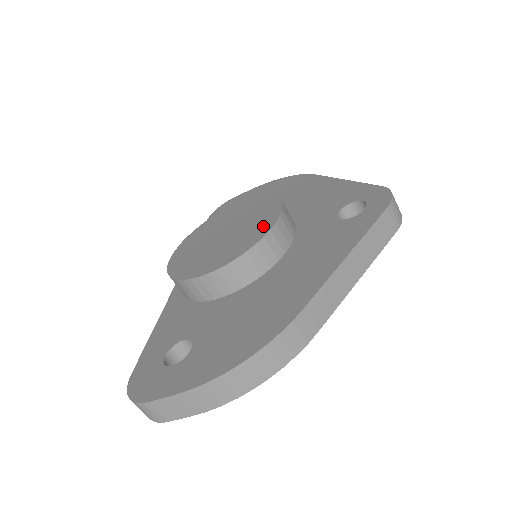
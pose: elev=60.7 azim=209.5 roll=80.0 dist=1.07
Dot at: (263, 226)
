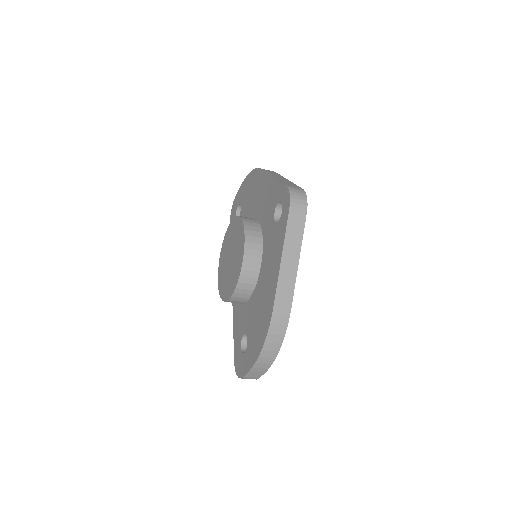
Dot at: (241, 252)
